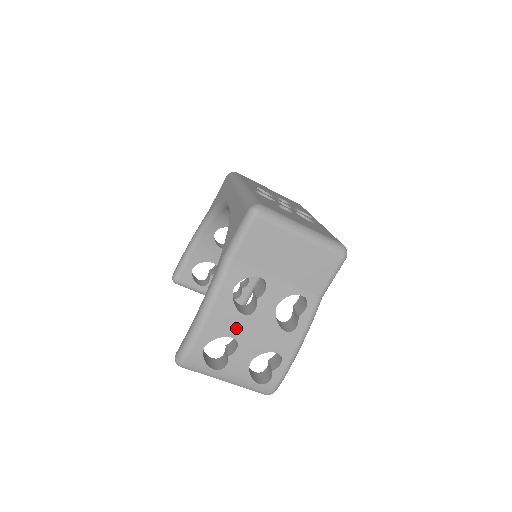
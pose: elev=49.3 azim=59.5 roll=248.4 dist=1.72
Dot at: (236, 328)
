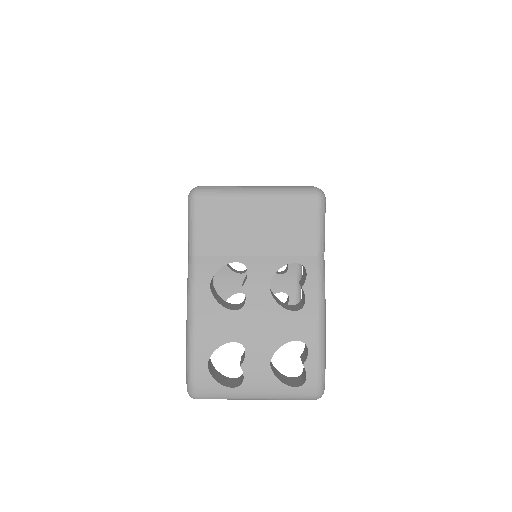
Dot at: (233, 329)
